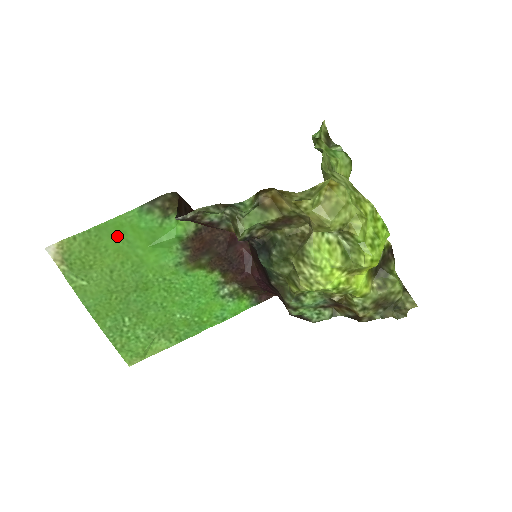
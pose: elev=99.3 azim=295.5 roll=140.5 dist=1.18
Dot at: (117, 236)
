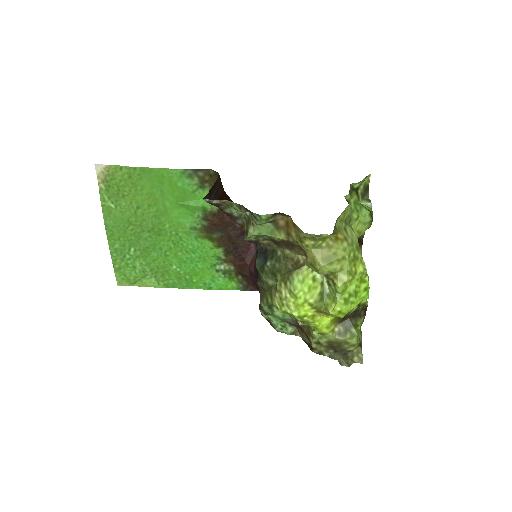
Dot at: (155, 183)
